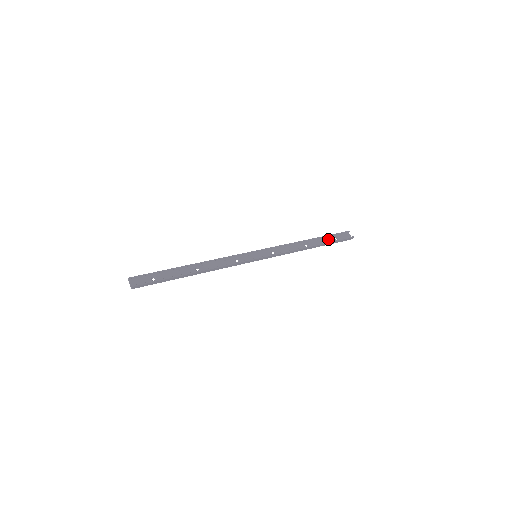
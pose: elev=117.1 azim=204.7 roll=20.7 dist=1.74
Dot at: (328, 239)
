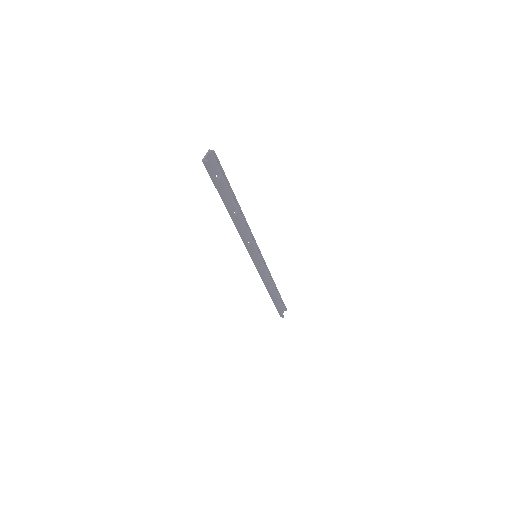
Dot at: (278, 300)
